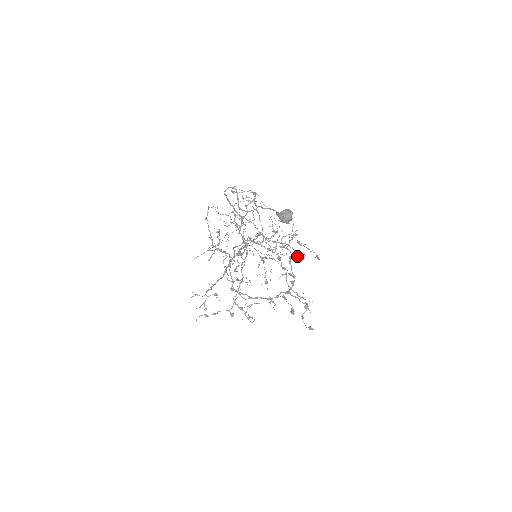
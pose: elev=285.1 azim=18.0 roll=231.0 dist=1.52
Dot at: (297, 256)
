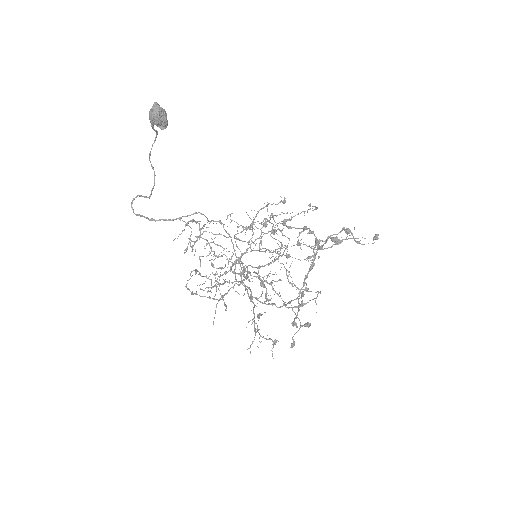
Dot at: (277, 204)
